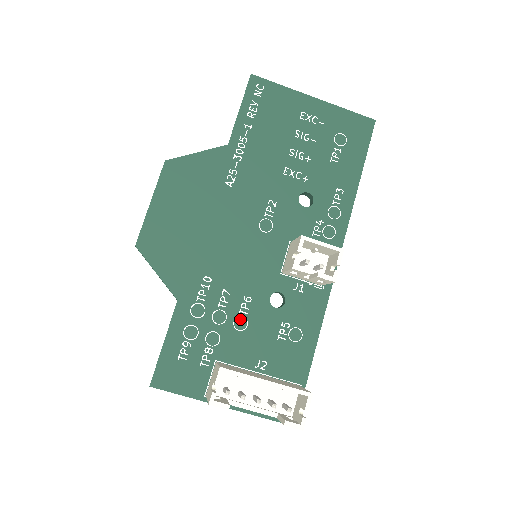
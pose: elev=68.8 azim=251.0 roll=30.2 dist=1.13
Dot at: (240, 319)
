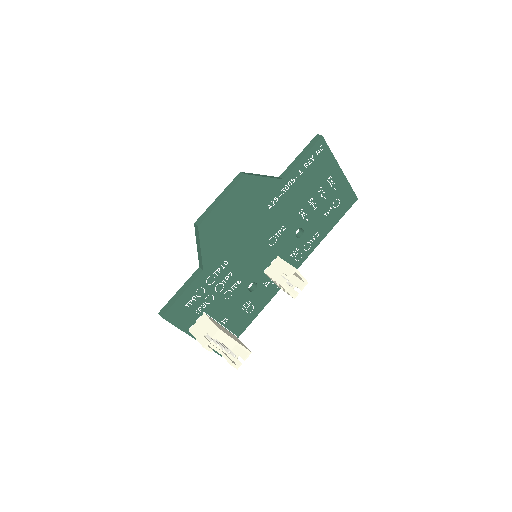
Dot at: (229, 292)
